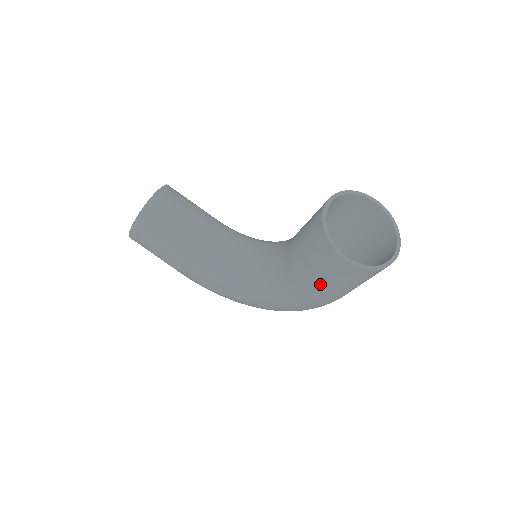
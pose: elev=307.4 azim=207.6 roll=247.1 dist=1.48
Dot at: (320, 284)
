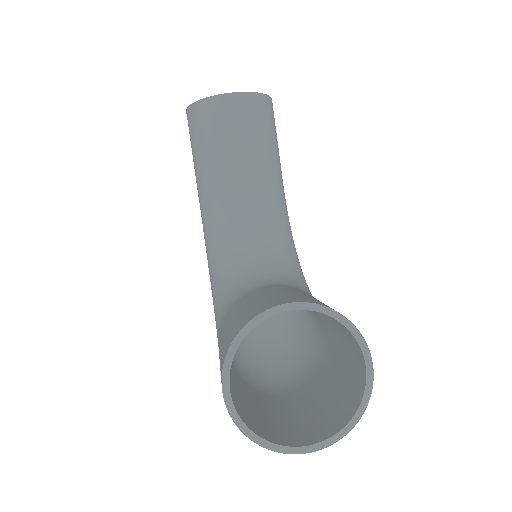
Dot at: occluded
